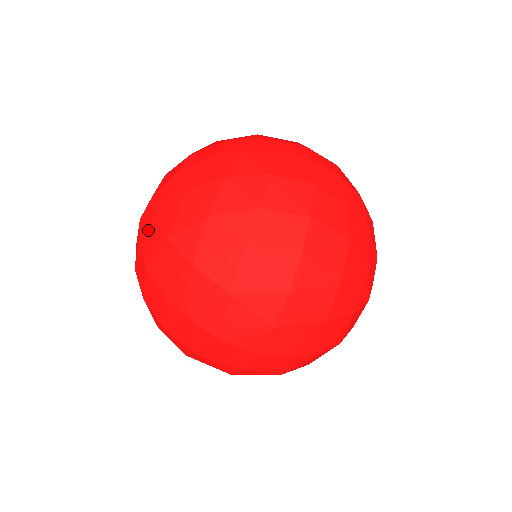
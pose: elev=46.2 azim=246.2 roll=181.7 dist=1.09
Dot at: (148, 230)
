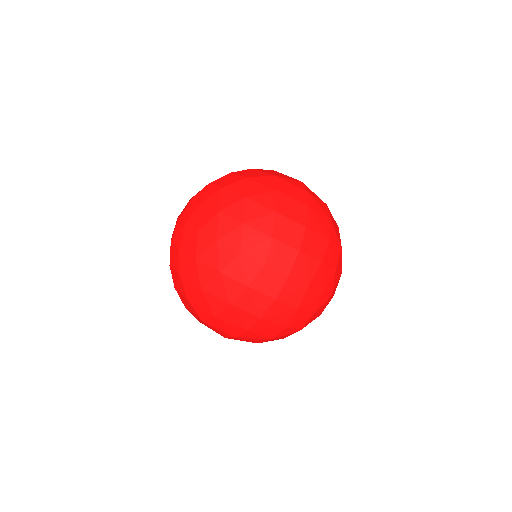
Dot at: (175, 249)
